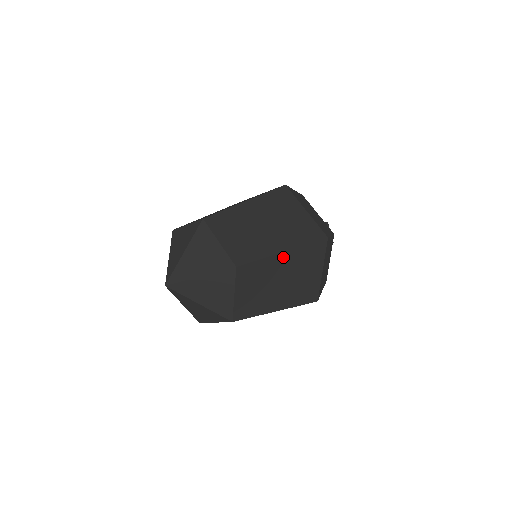
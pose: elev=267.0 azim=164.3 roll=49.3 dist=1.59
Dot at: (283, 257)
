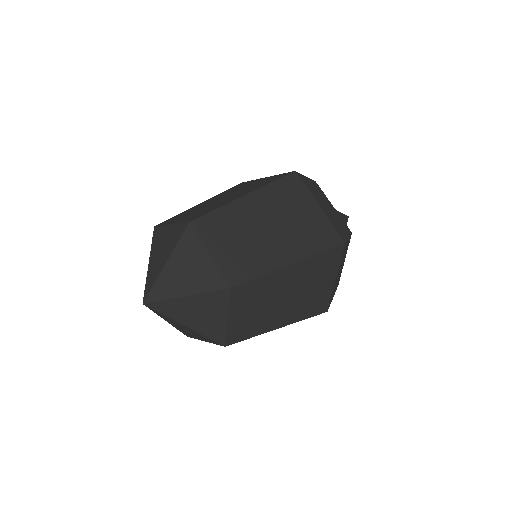
Dot at: (249, 201)
